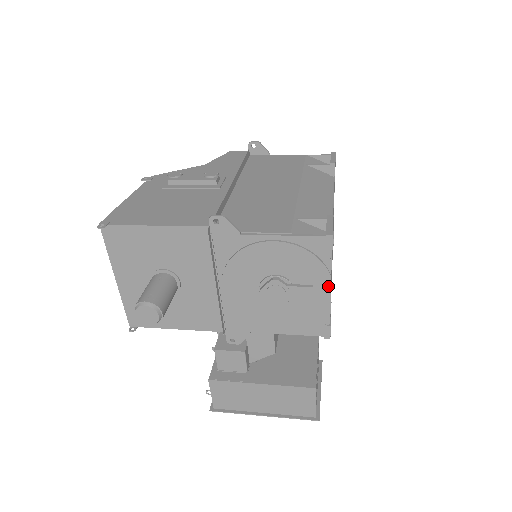
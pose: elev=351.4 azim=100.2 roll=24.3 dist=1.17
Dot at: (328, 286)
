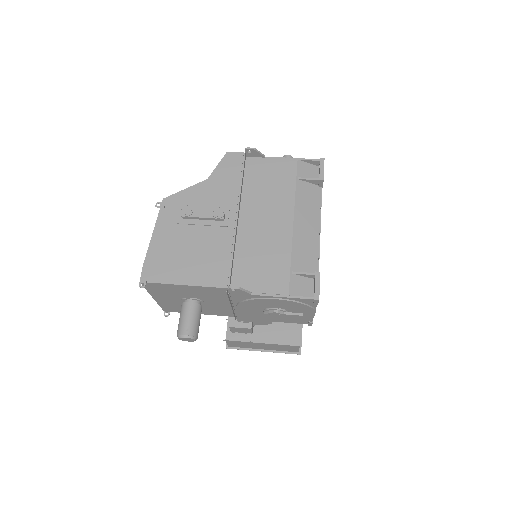
Dot at: (313, 313)
